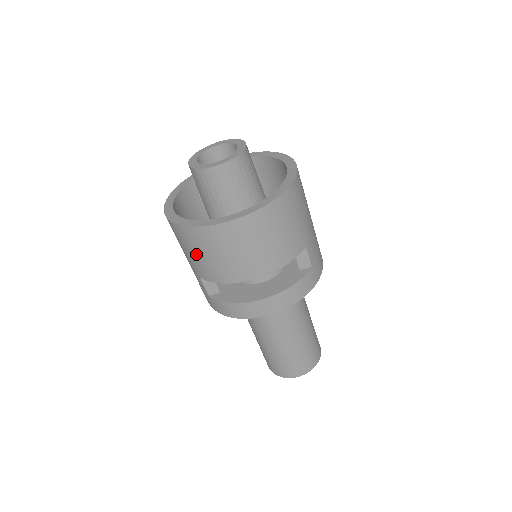
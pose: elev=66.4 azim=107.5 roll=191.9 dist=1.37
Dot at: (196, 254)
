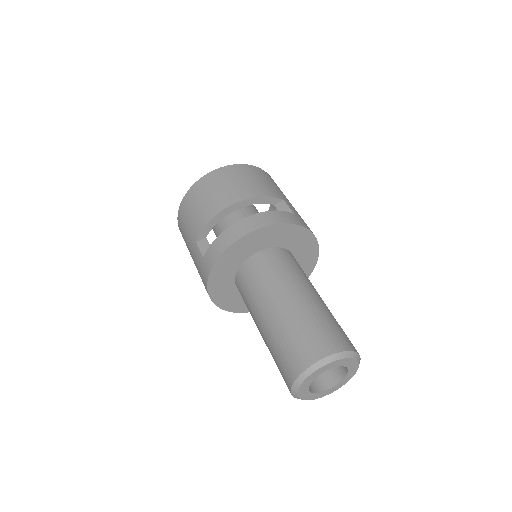
Dot at: (192, 213)
